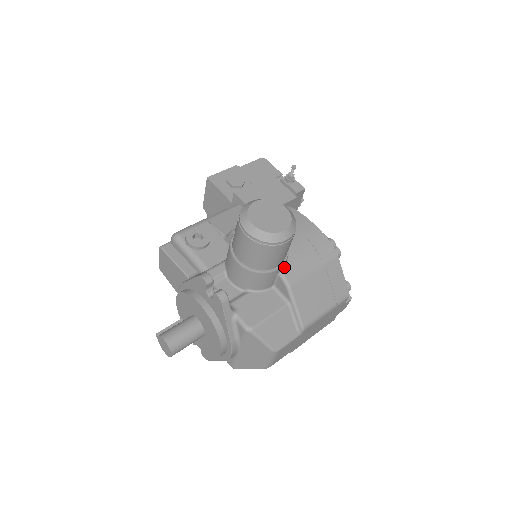
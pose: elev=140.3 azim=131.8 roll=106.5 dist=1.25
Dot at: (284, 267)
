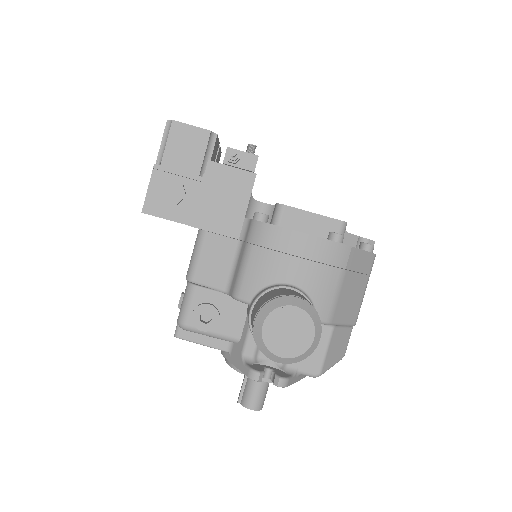
Dot at: occluded
